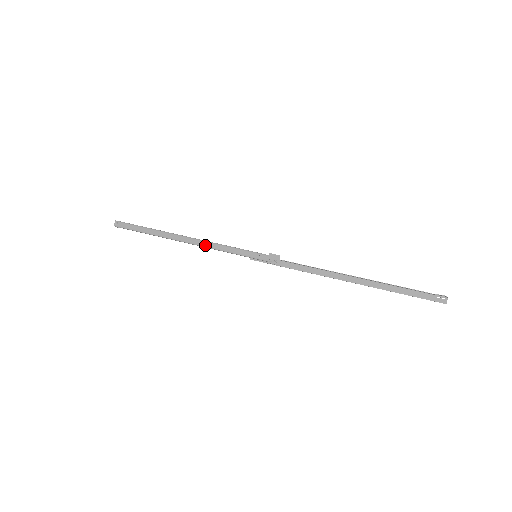
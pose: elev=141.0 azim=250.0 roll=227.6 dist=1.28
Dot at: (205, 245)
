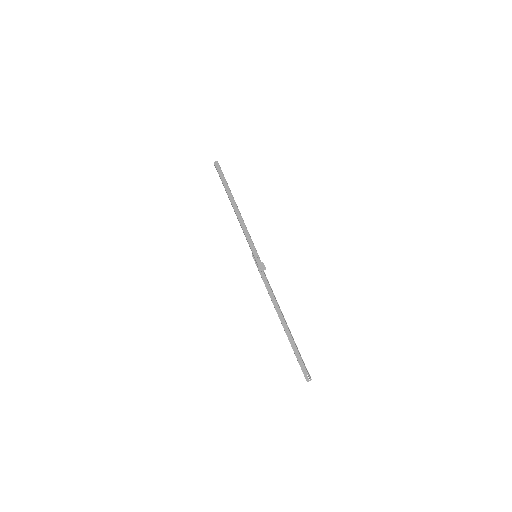
Dot at: (241, 222)
